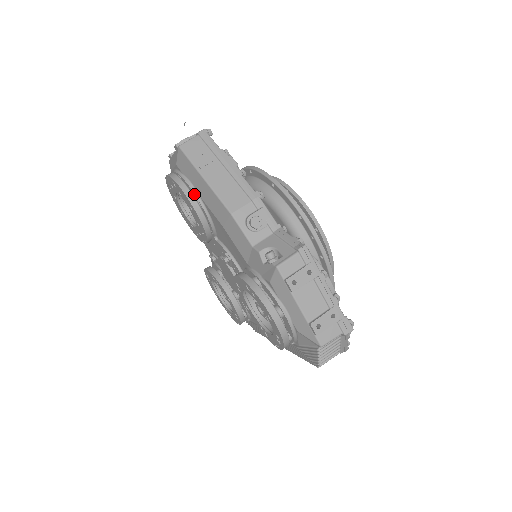
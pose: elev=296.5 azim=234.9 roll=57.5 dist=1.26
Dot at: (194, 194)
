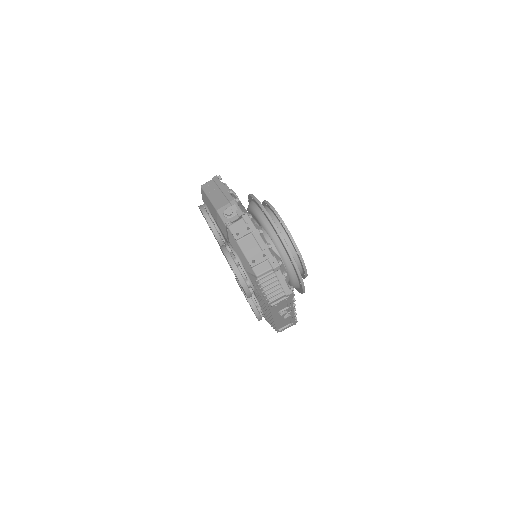
Dot at: (207, 211)
